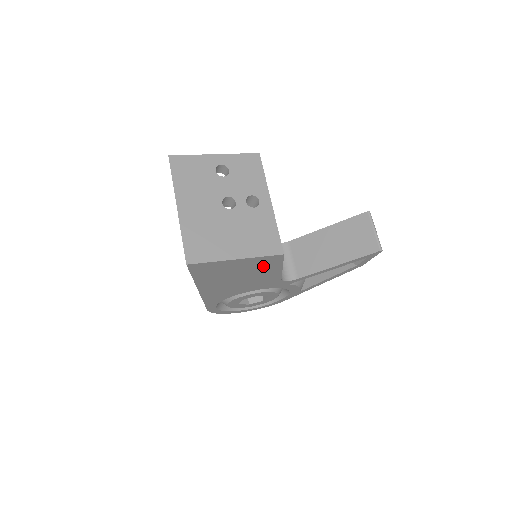
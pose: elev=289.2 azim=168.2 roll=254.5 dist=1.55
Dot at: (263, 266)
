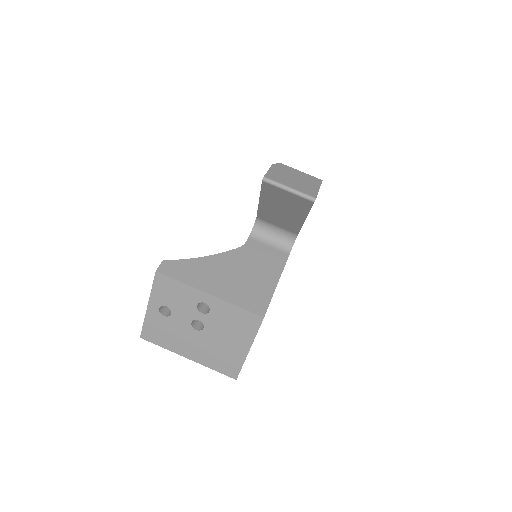
Dot at: occluded
